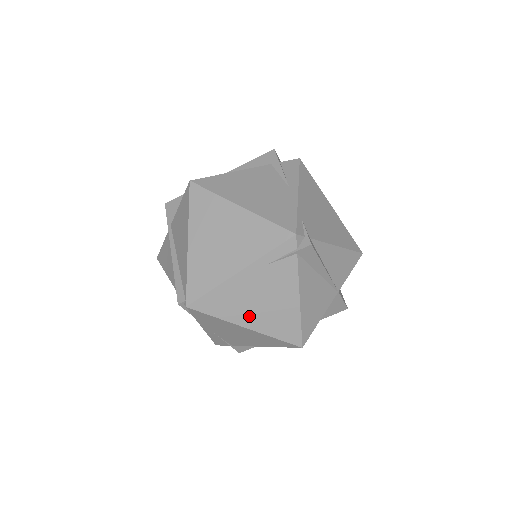
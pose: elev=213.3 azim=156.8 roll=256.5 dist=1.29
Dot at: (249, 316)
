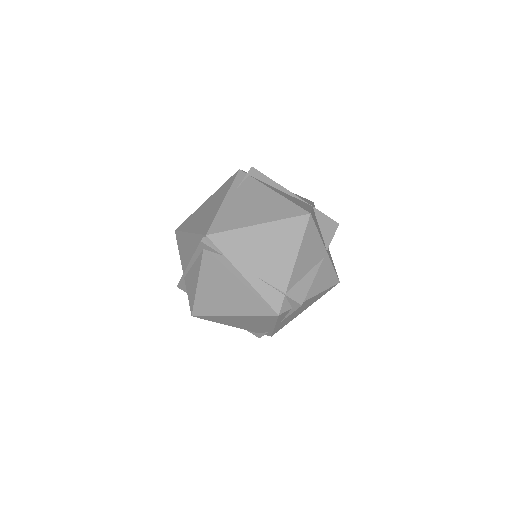
Dot at: (254, 217)
